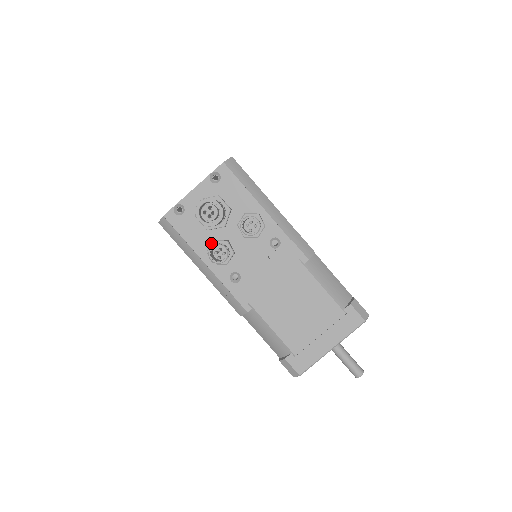
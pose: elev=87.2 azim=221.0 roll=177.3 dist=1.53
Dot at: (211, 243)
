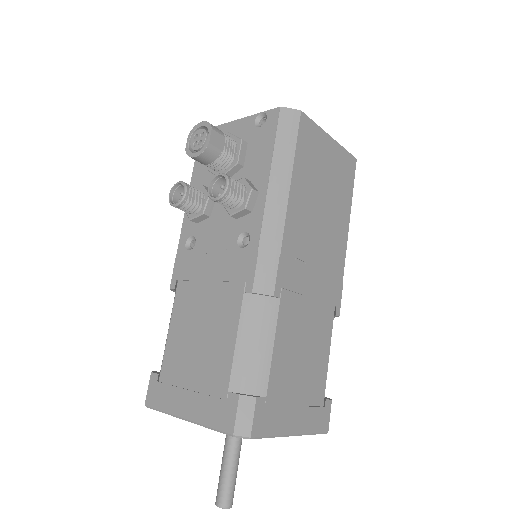
Dot at: occluded
